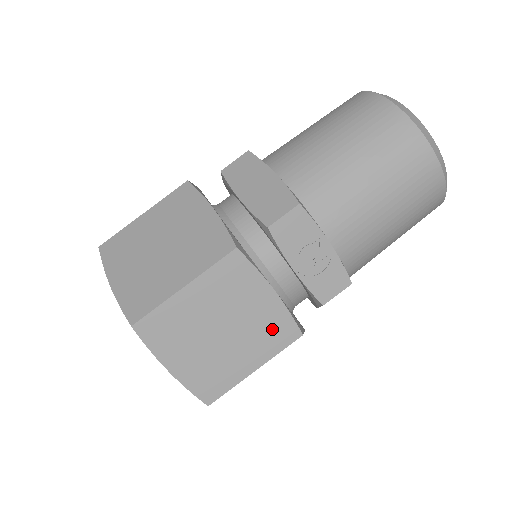
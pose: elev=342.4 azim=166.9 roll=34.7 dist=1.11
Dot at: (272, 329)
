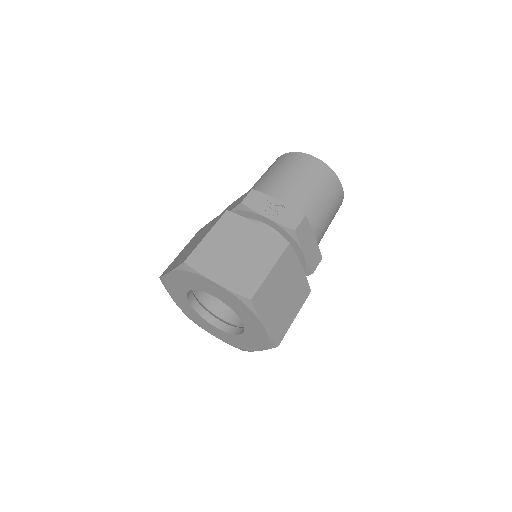
Dot at: (268, 244)
